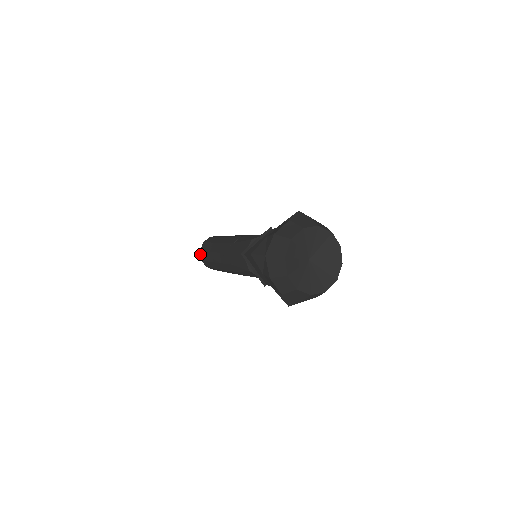
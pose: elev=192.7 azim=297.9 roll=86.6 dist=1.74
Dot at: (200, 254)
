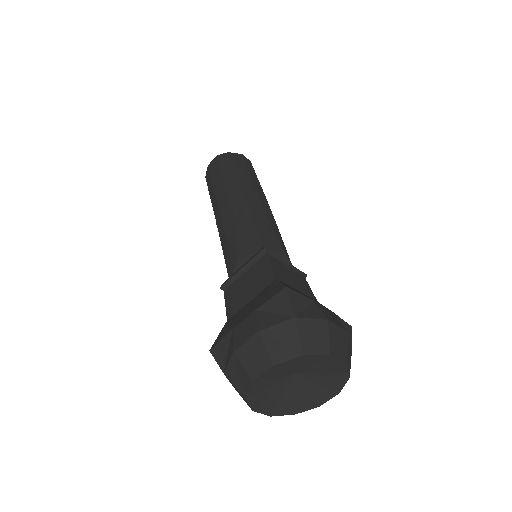
Dot at: occluded
